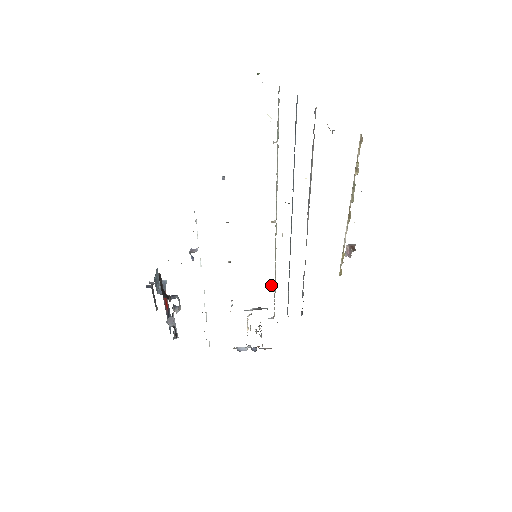
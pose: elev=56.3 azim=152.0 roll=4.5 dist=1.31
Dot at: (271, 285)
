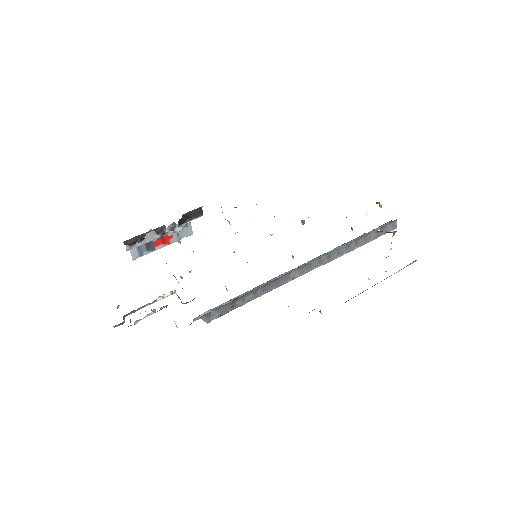
Dot at: occluded
